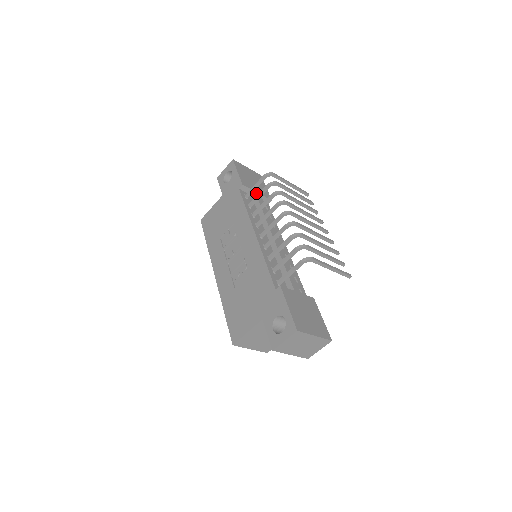
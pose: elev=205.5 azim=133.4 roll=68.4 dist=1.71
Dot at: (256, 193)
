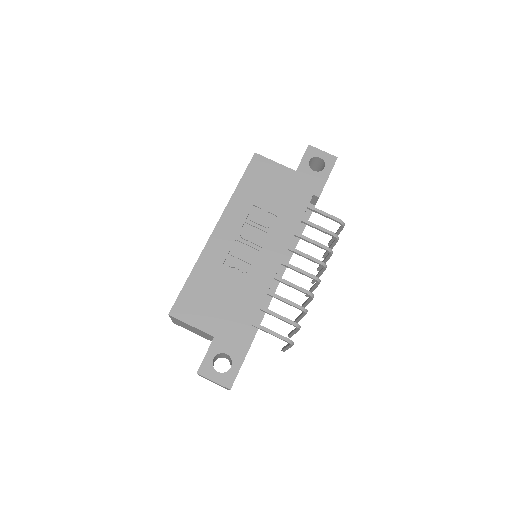
Dot at: occluded
